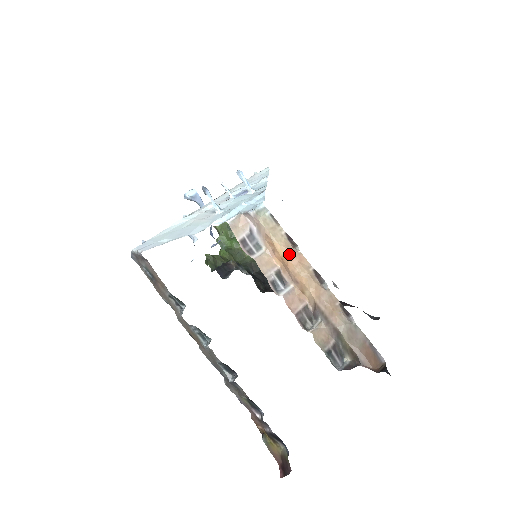
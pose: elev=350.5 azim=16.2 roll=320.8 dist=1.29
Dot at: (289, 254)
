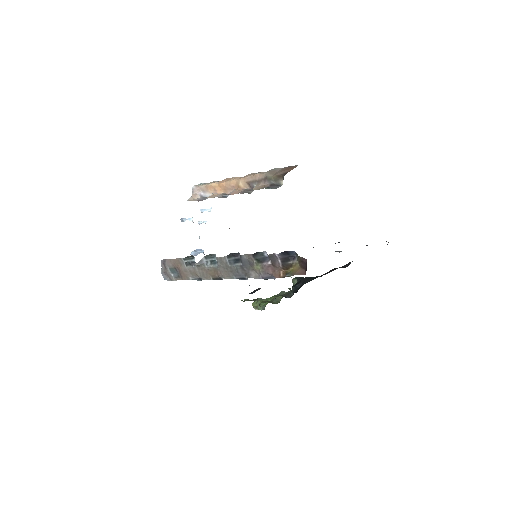
Dot at: (221, 182)
